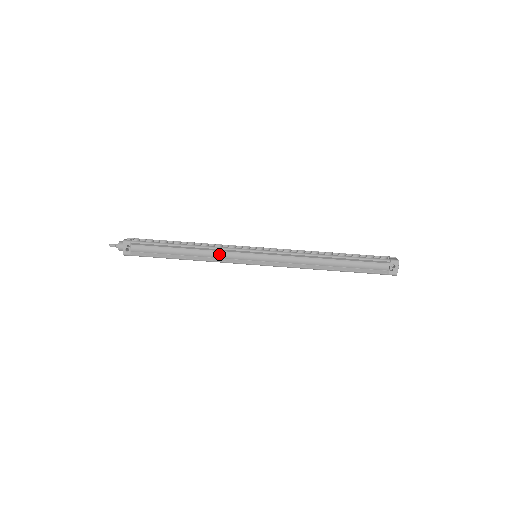
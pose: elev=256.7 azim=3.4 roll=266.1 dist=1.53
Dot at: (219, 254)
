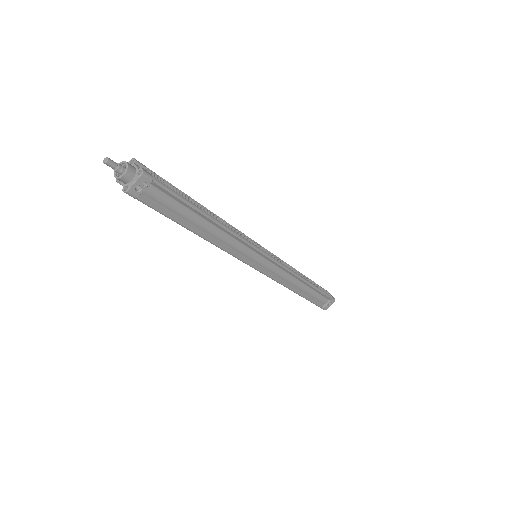
Dot at: (235, 244)
